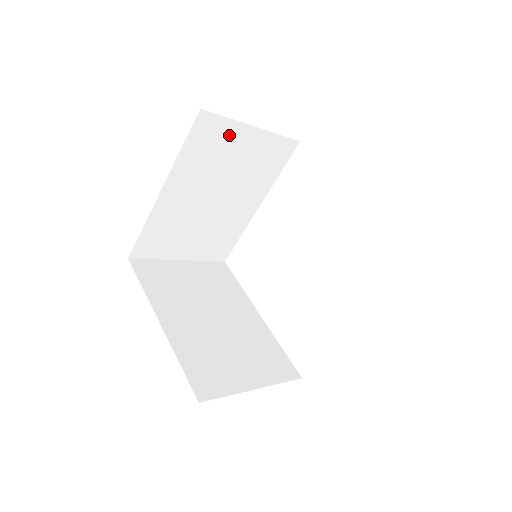
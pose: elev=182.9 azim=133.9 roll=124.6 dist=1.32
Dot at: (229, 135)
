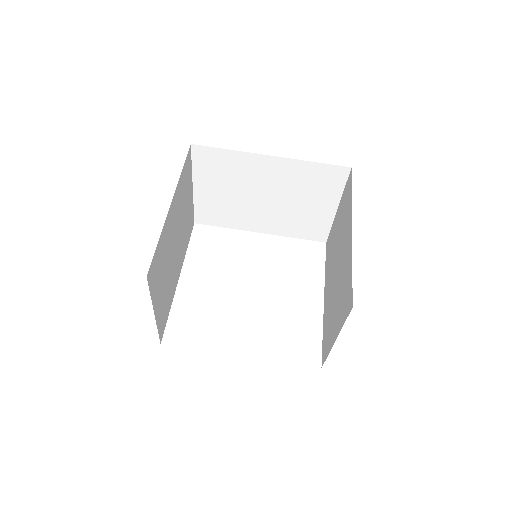
Dot at: (189, 182)
